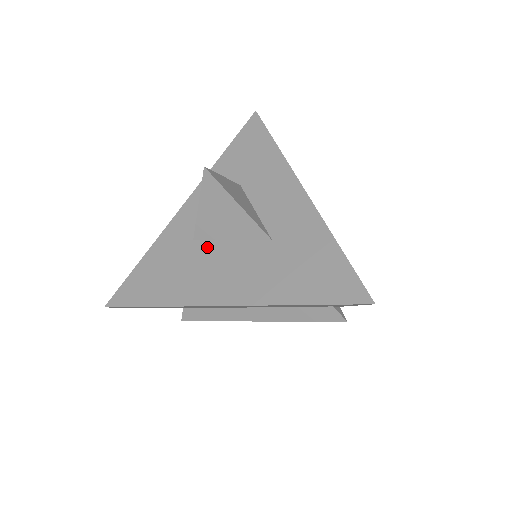
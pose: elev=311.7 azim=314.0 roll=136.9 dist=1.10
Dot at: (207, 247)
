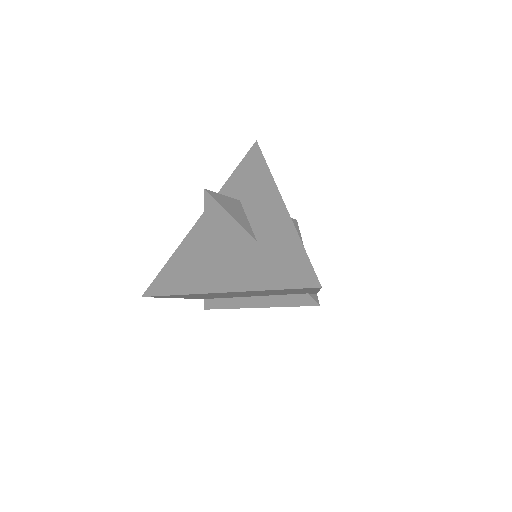
Dot at: (213, 249)
